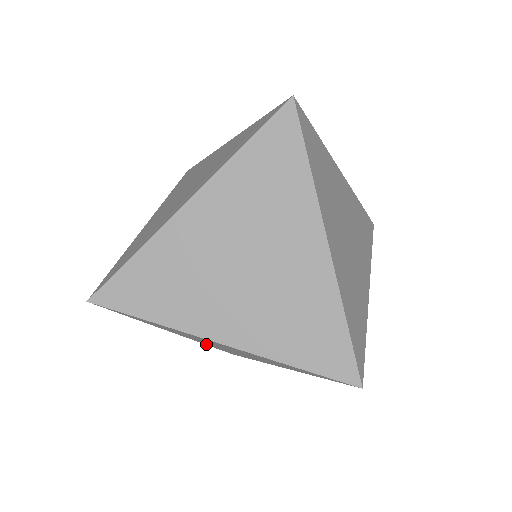
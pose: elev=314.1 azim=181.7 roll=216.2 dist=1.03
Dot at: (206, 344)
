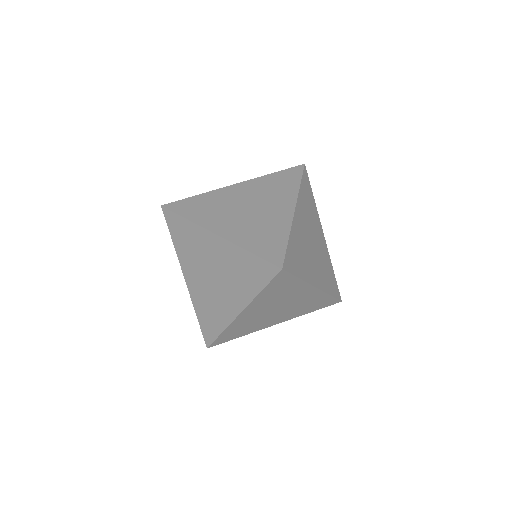
Dot at: (197, 306)
